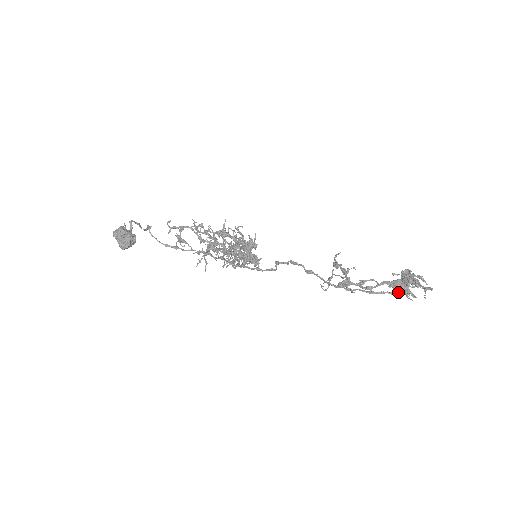
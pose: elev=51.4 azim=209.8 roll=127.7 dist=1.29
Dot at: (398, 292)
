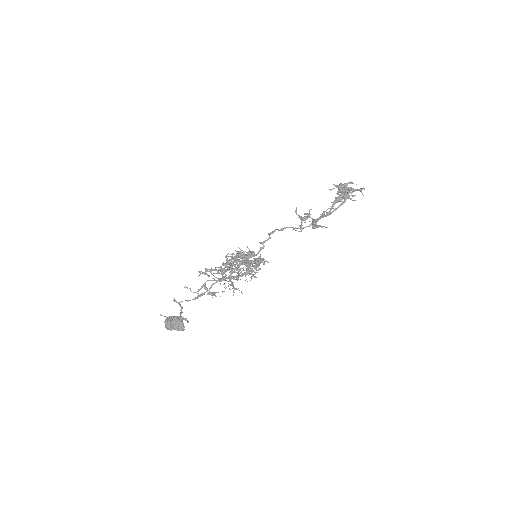
Dot at: (344, 202)
